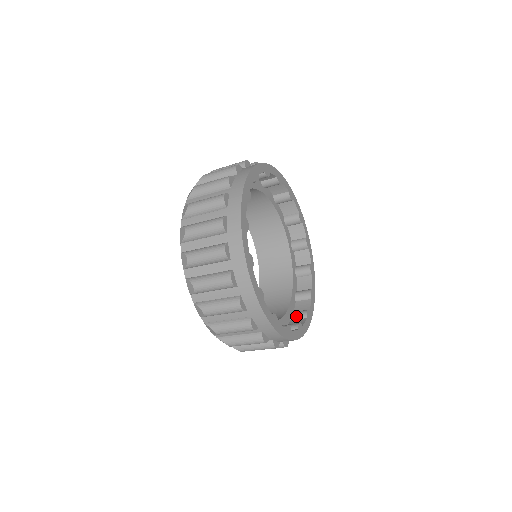
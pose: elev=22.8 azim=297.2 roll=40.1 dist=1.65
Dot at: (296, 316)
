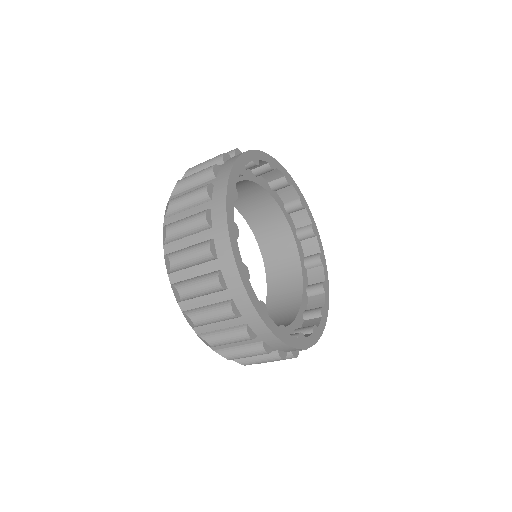
Dot at: (301, 331)
